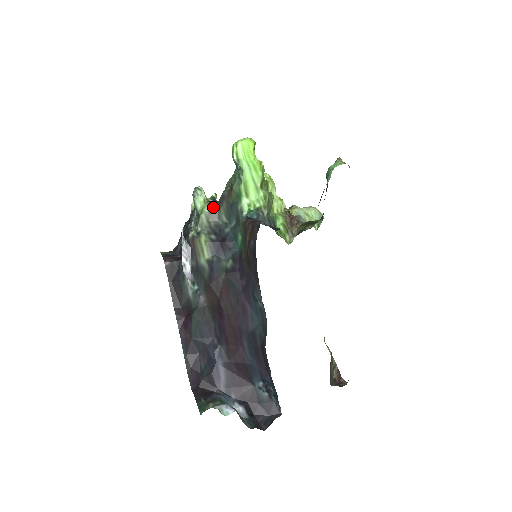
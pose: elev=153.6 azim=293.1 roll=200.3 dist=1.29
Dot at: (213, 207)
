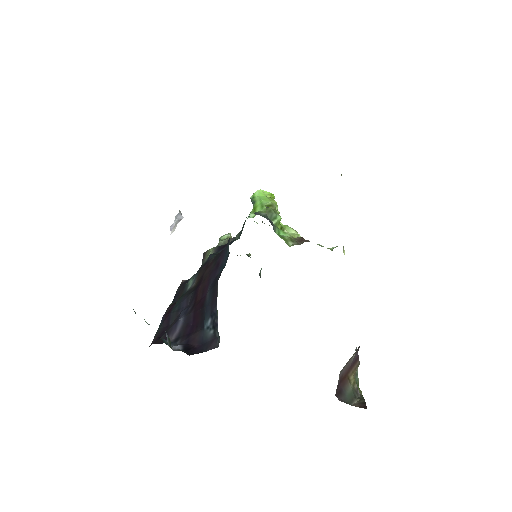
Dot at: occluded
